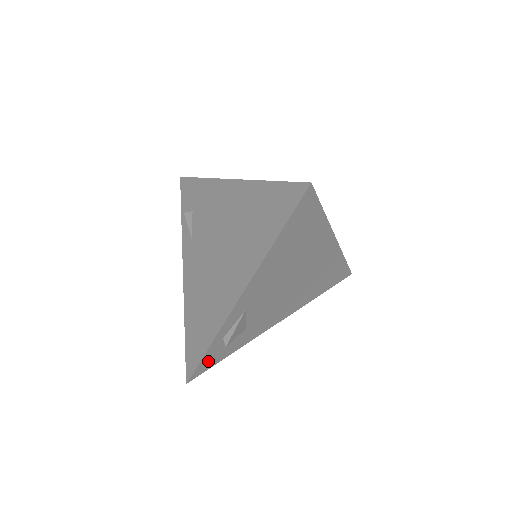
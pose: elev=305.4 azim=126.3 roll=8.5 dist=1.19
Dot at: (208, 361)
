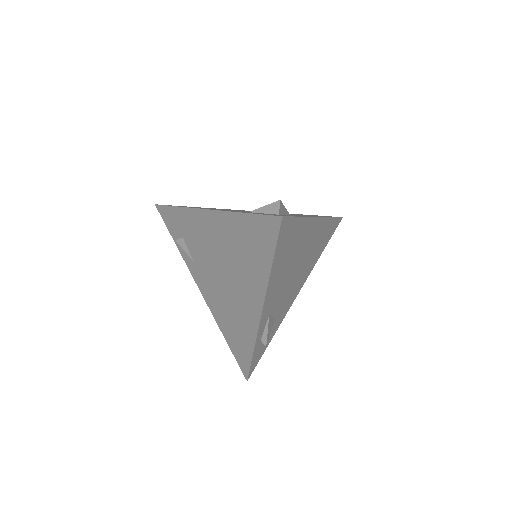
Dot at: (256, 358)
